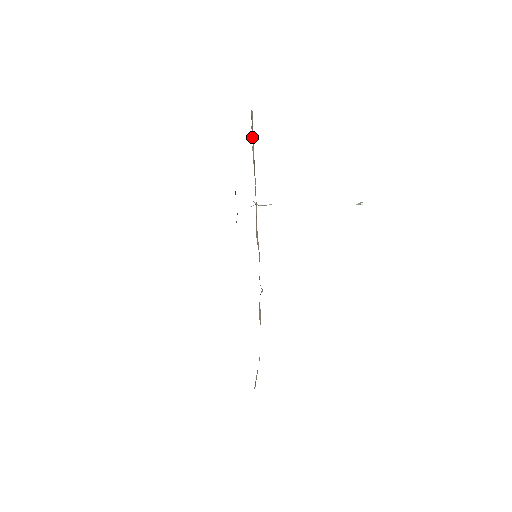
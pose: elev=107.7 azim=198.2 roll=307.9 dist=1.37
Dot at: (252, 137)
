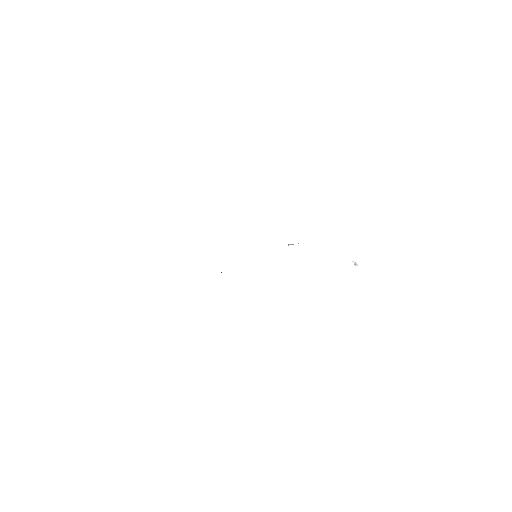
Dot at: occluded
